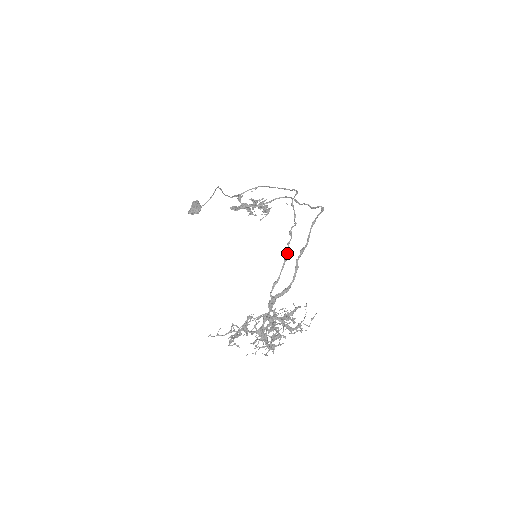
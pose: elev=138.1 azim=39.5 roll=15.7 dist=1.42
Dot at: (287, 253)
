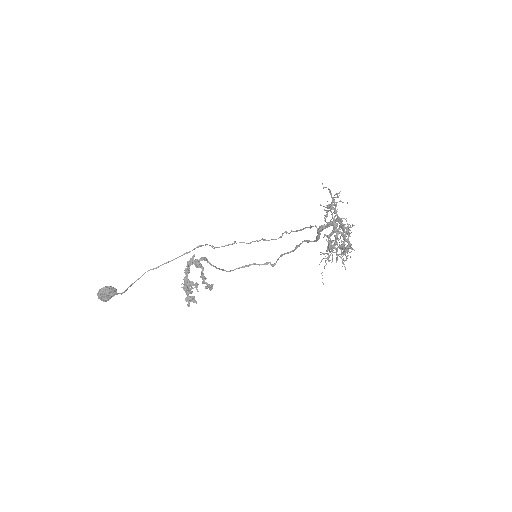
Dot at: (298, 230)
